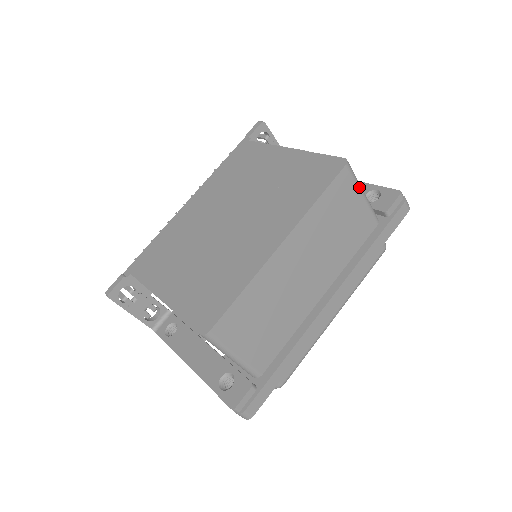
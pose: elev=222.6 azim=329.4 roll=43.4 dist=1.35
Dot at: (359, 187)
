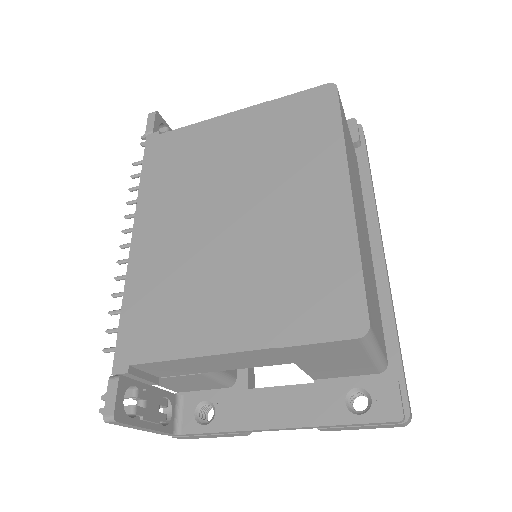
Dot at: occluded
